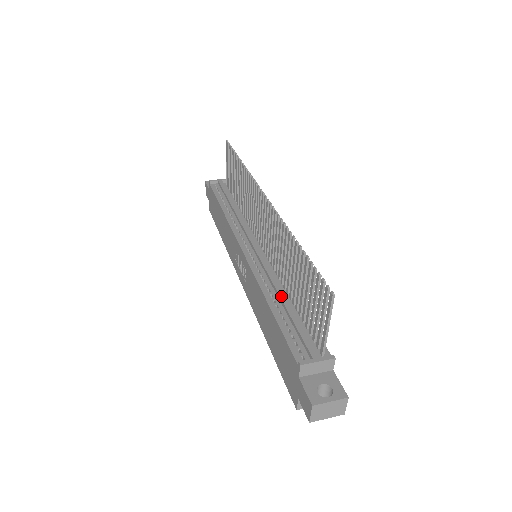
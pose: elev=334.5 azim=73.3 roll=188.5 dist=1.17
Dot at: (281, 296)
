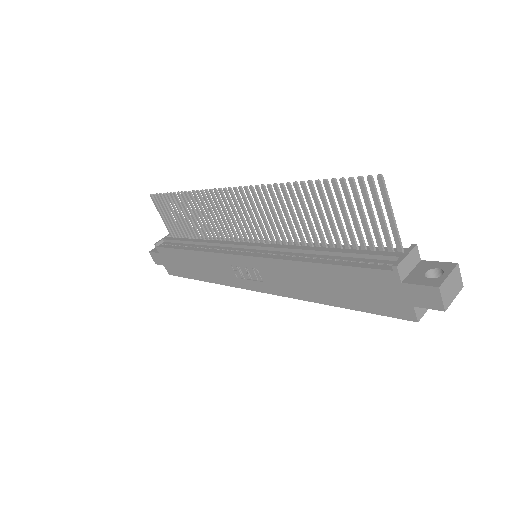
Dot at: (317, 250)
